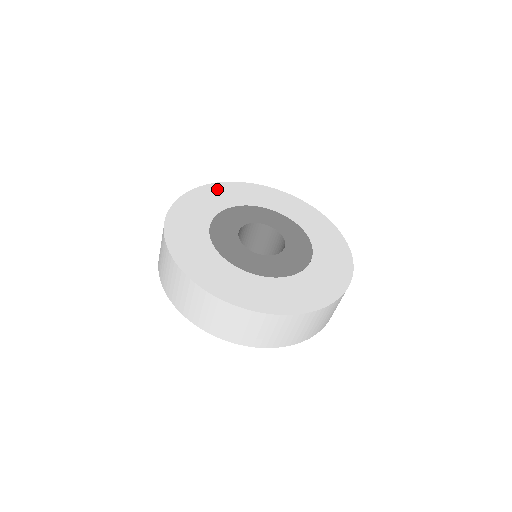
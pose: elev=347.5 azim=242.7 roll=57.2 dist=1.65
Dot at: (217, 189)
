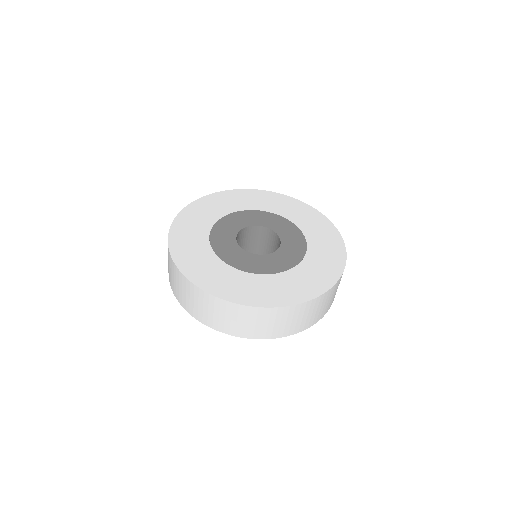
Dot at: (235, 195)
